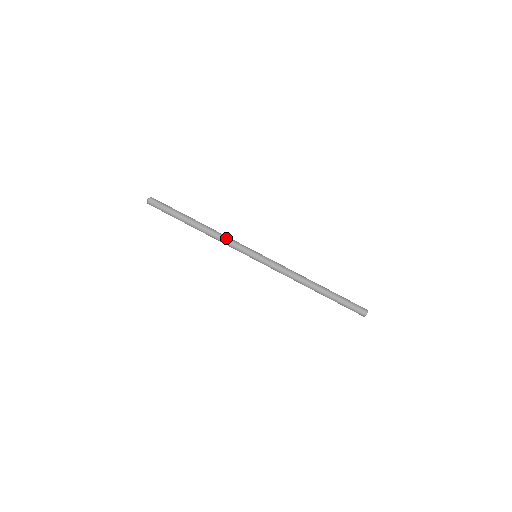
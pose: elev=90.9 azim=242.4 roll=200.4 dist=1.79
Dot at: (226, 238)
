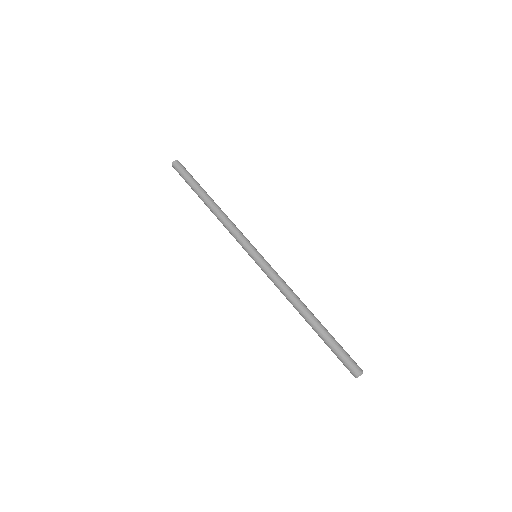
Dot at: (234, 224)
